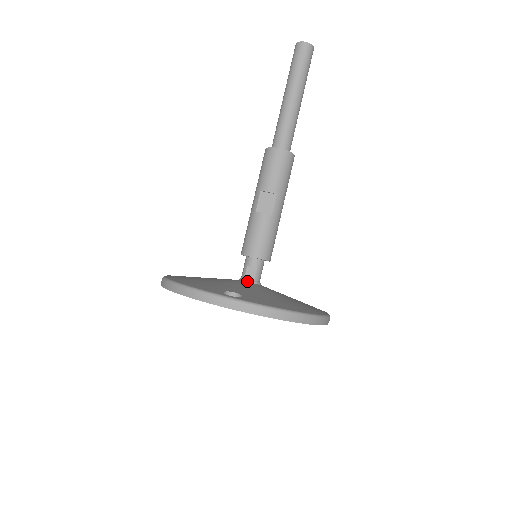
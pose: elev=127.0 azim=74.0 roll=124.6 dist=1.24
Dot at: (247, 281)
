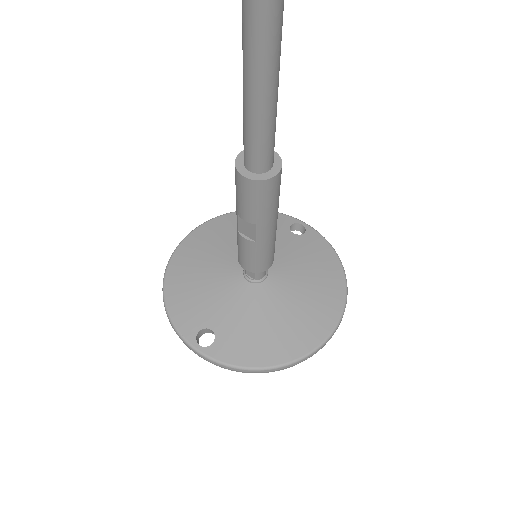
Dot at: (247, 280)
